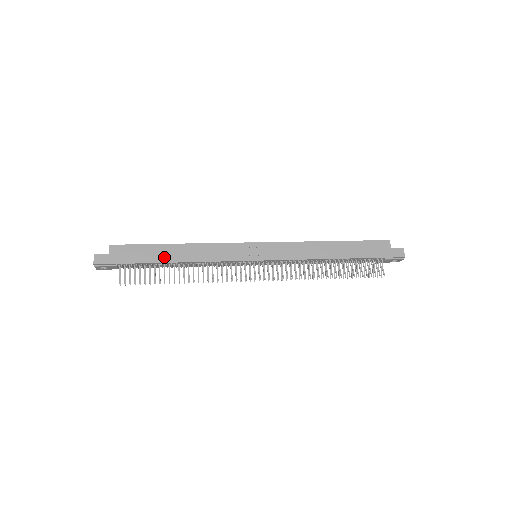
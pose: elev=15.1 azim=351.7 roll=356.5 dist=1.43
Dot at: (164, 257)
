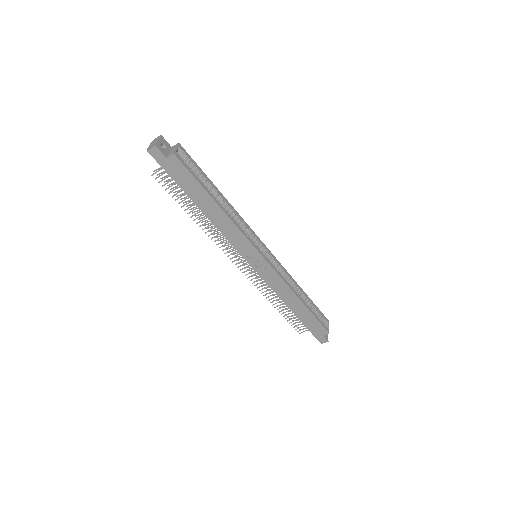
Dot at: (199, 201)
